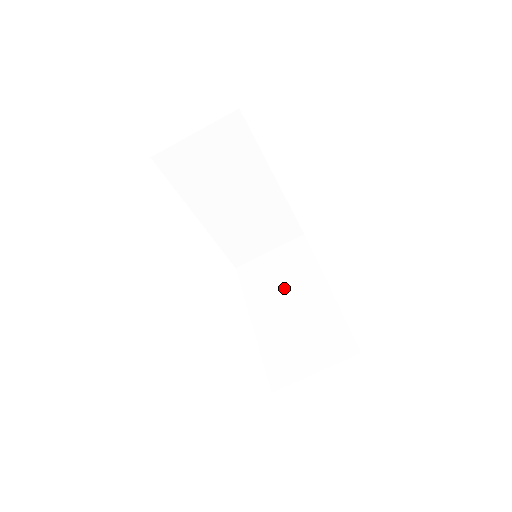
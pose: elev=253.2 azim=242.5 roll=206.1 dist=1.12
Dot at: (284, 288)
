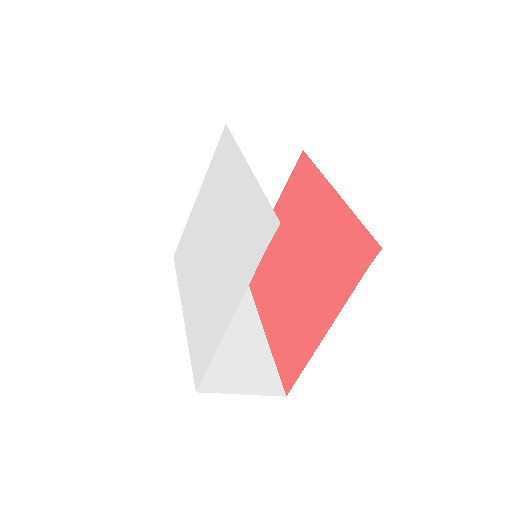
Dot at: occluded
